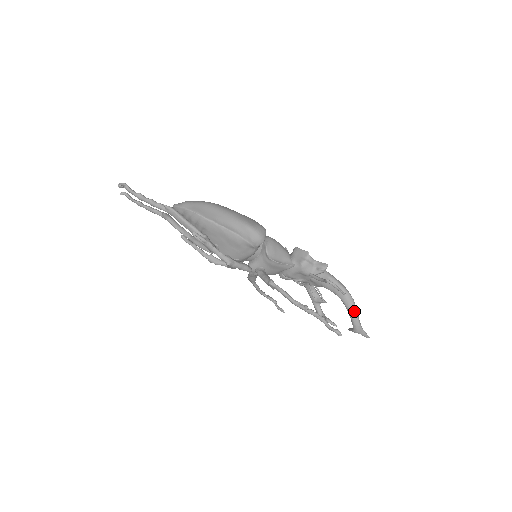
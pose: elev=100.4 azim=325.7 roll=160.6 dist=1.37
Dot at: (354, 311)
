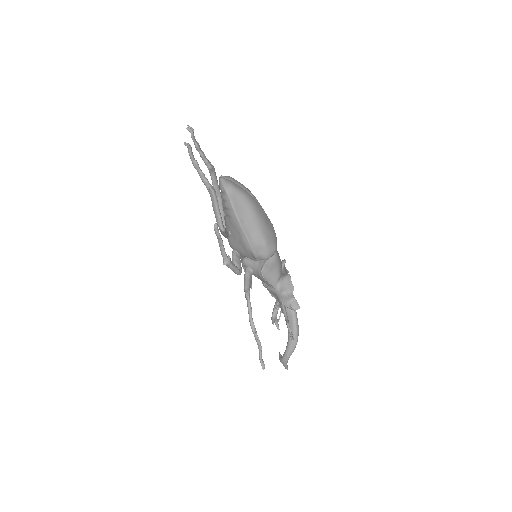
Dot at: (290, 351)
